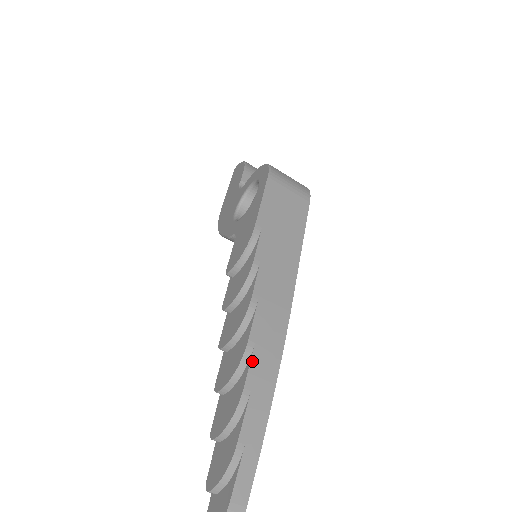
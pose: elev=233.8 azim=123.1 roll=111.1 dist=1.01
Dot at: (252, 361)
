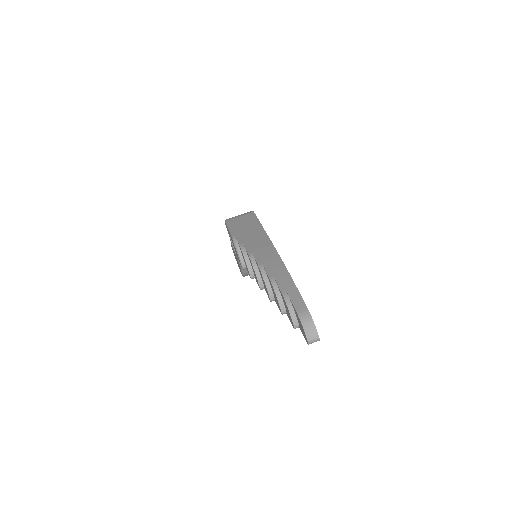
Dot at: (266, 268)
